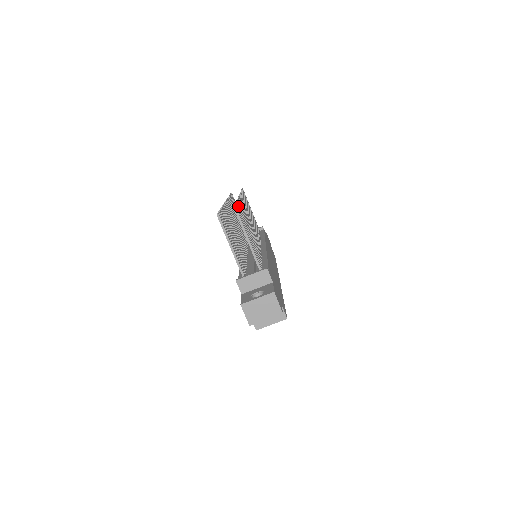
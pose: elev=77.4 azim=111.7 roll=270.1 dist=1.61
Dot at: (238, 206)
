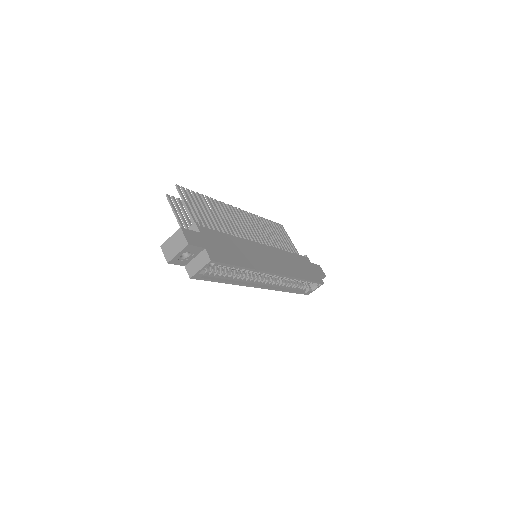
Dot at: (197, 194)
